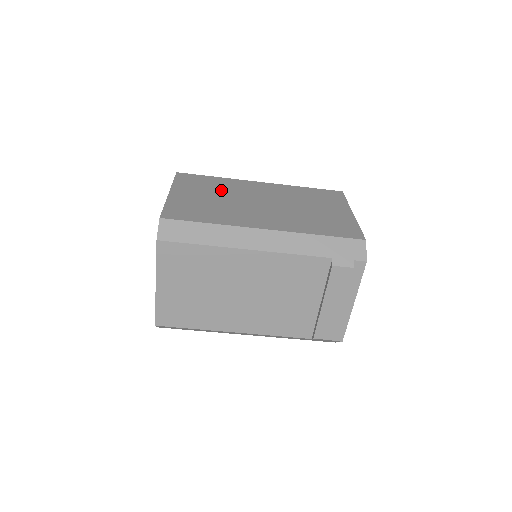
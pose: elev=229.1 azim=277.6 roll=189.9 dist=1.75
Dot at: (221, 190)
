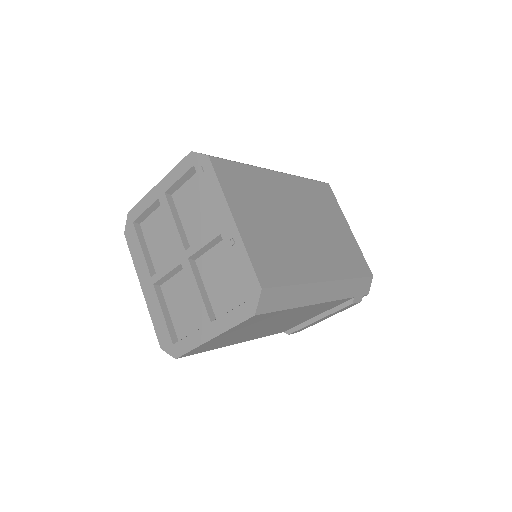
Dot at: (266, 201)
